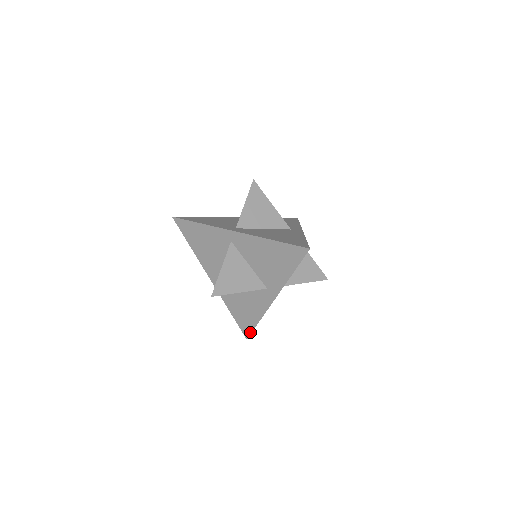
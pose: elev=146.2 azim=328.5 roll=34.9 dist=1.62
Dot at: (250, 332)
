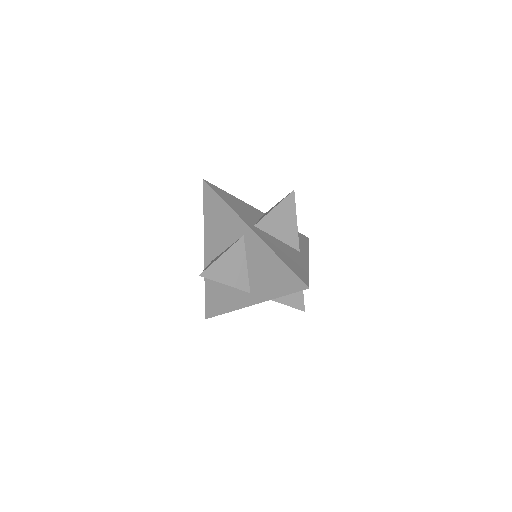
Dot at: (212, 316)
